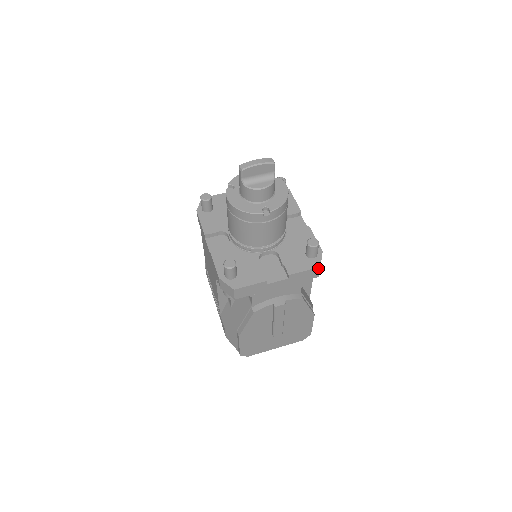
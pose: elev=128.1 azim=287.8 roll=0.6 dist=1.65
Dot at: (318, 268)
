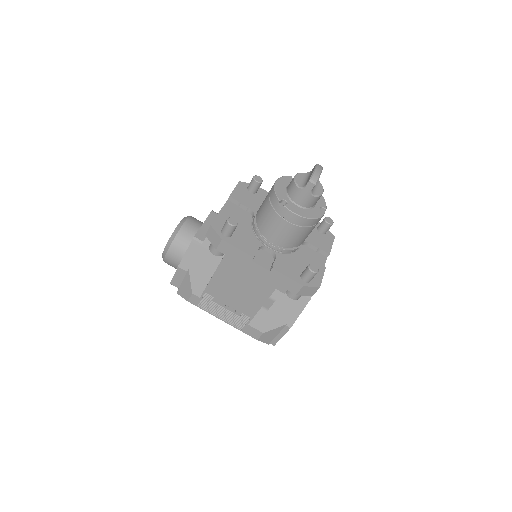
Dot at: occluded
